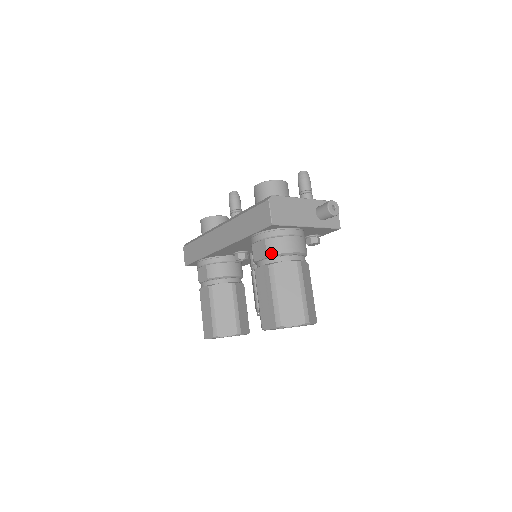
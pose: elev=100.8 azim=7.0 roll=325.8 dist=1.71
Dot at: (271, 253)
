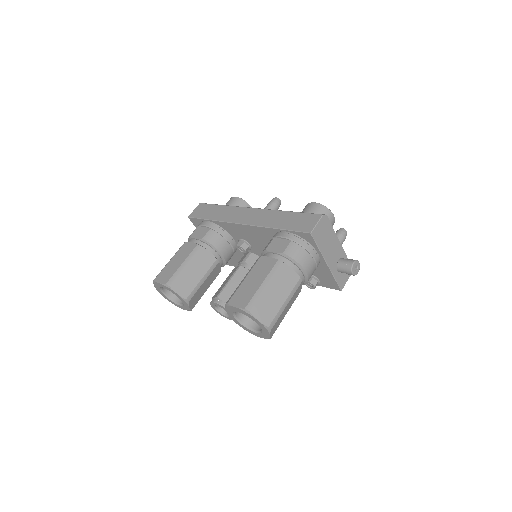
Dot at: (288, 254)
